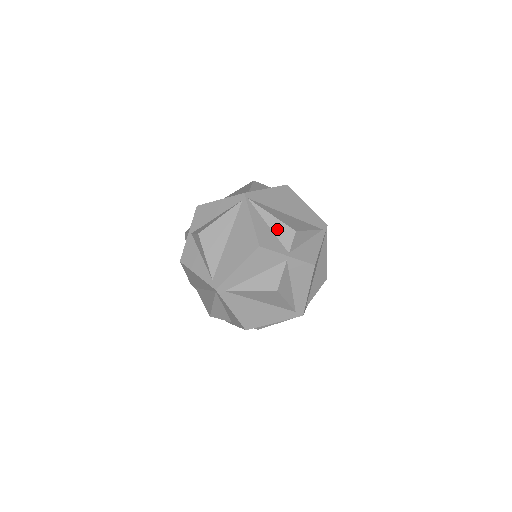
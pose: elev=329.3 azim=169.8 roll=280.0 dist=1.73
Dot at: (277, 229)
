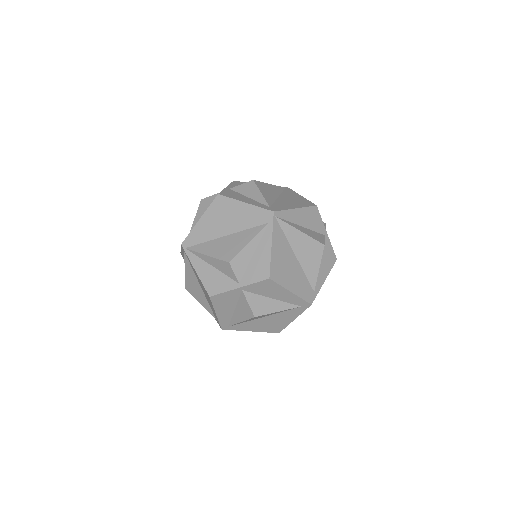
Dot at: (218, 266)
